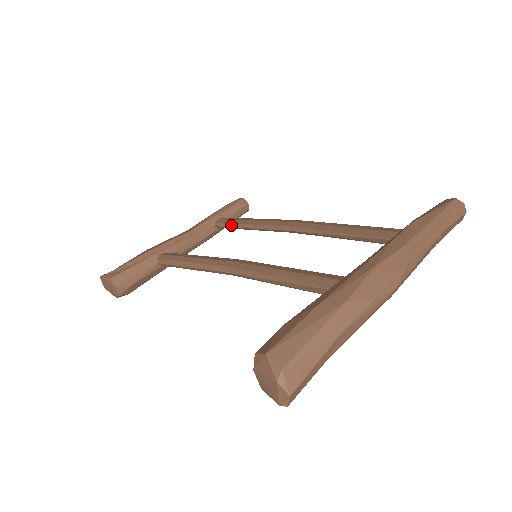
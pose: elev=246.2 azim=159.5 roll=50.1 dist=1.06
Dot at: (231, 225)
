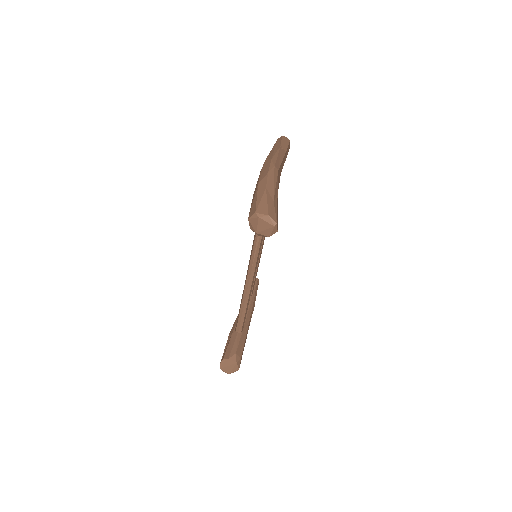
Dot at: occluded
